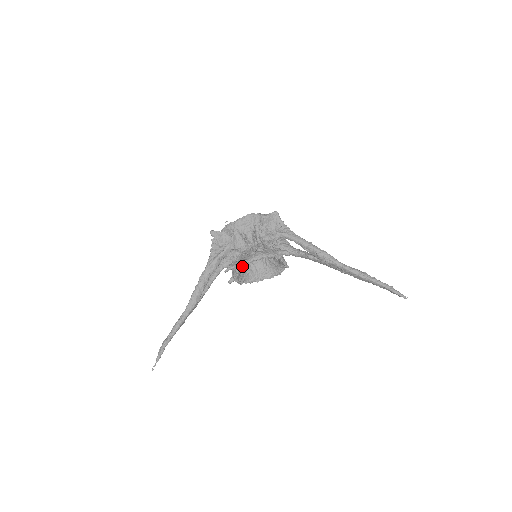
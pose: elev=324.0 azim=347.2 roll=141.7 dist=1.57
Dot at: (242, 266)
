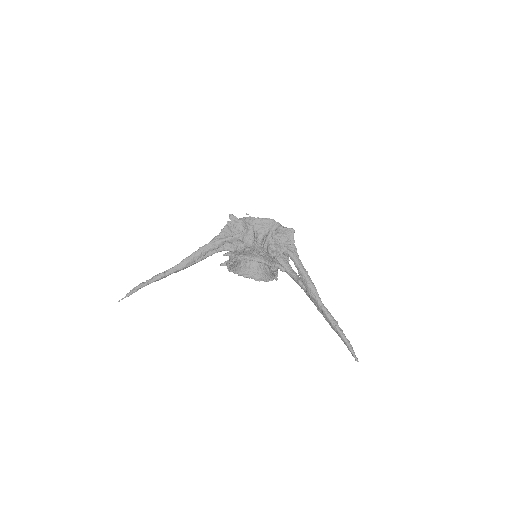
Dot at: (240, 259)
